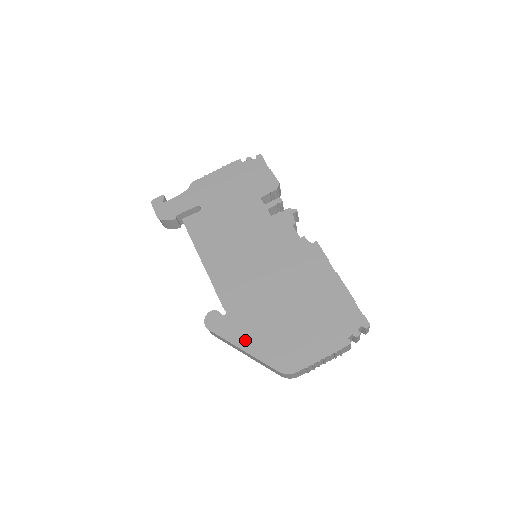
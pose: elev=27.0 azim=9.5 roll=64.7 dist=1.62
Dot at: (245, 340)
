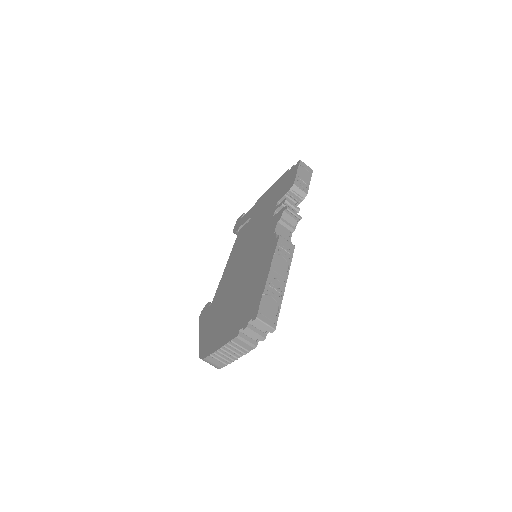
Dot at: (204, 327)
